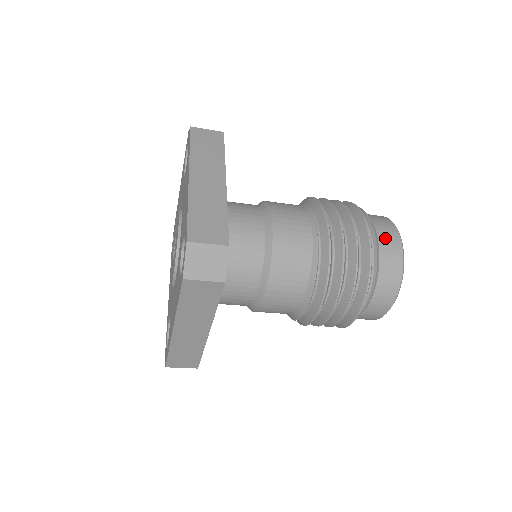
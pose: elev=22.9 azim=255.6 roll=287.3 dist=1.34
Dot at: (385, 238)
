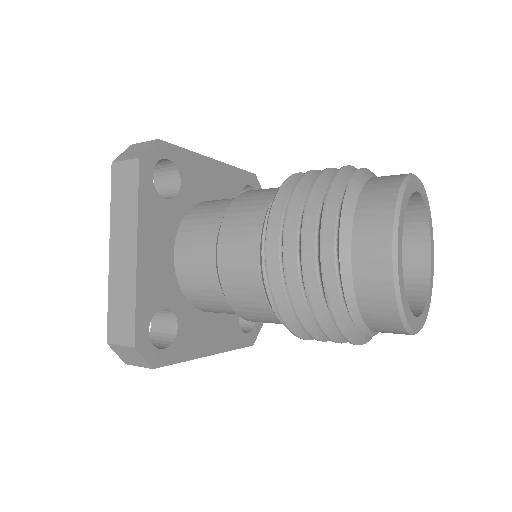
Dot at: (364, 265)
